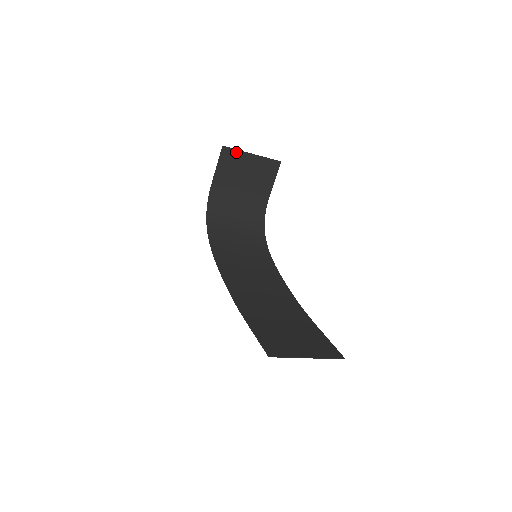
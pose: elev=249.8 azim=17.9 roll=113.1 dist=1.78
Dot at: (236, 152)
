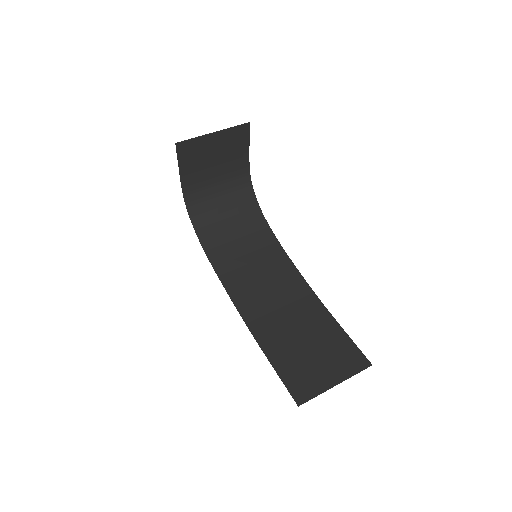
Dot at: (193, 141)
